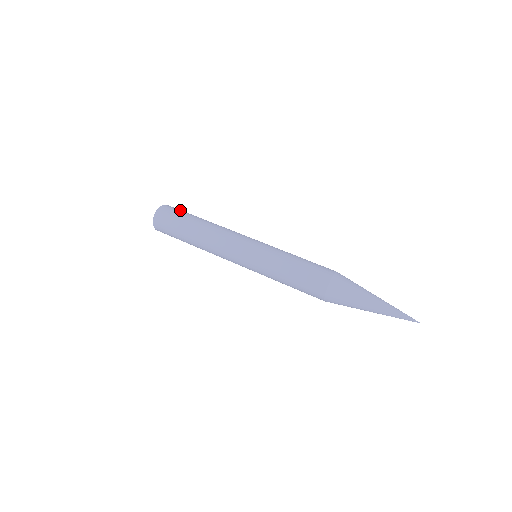
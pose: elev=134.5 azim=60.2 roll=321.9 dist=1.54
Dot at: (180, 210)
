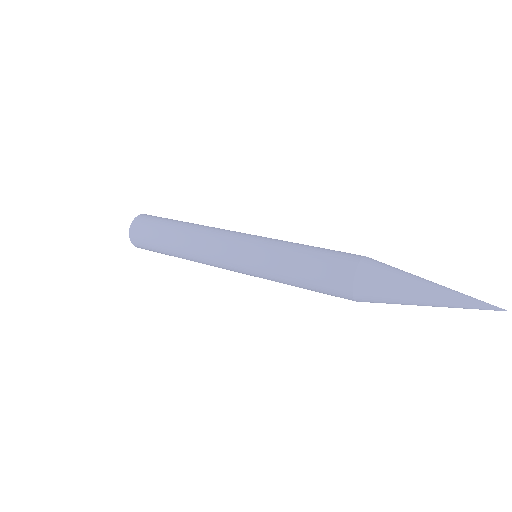
Dot at: (158, 217)
